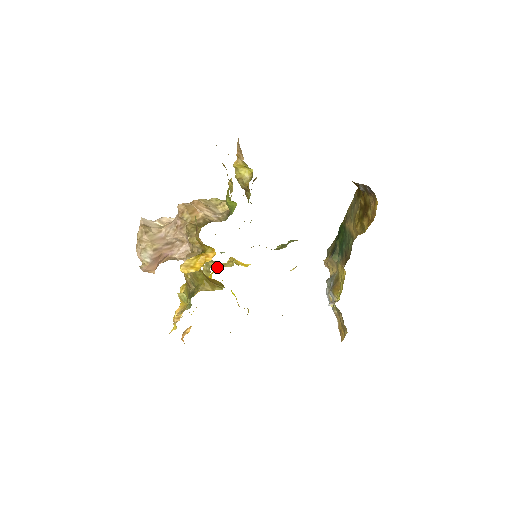
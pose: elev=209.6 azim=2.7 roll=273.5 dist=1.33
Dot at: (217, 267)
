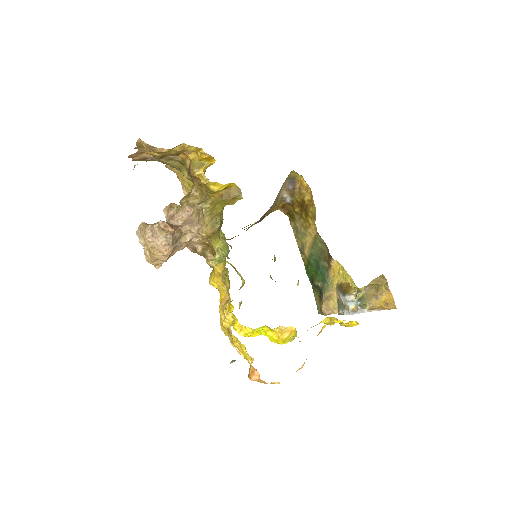
Dot at: occluded
